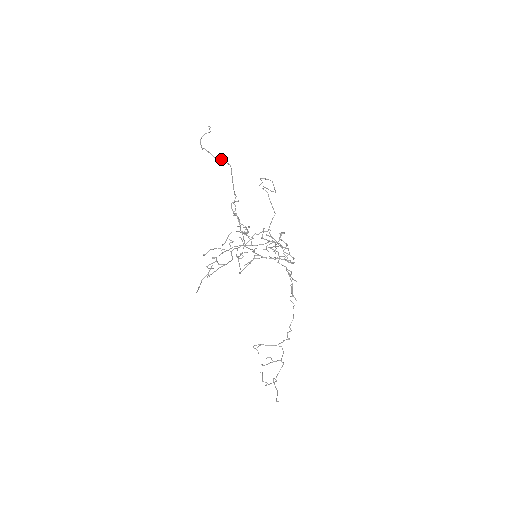
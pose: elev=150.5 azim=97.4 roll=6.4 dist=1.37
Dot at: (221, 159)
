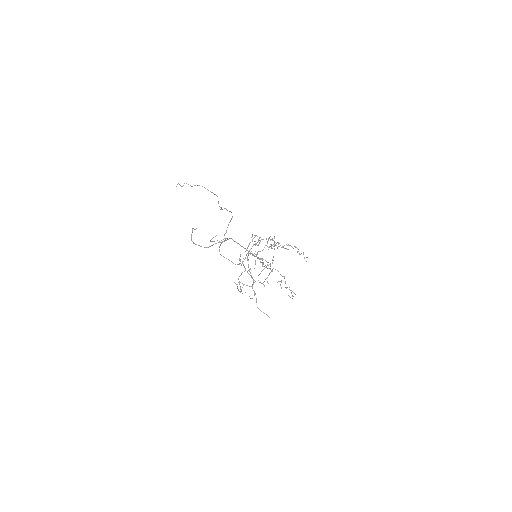
Dot at: occluded
